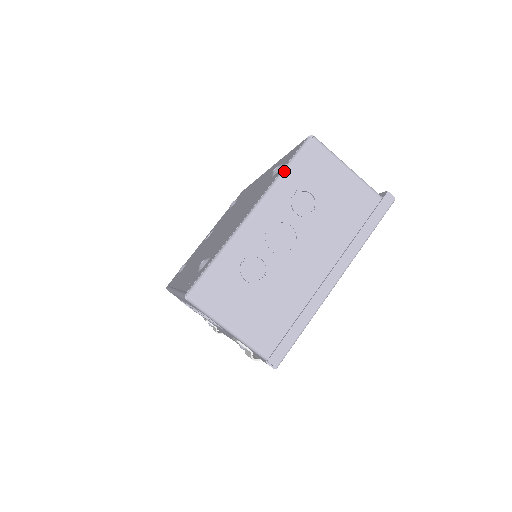
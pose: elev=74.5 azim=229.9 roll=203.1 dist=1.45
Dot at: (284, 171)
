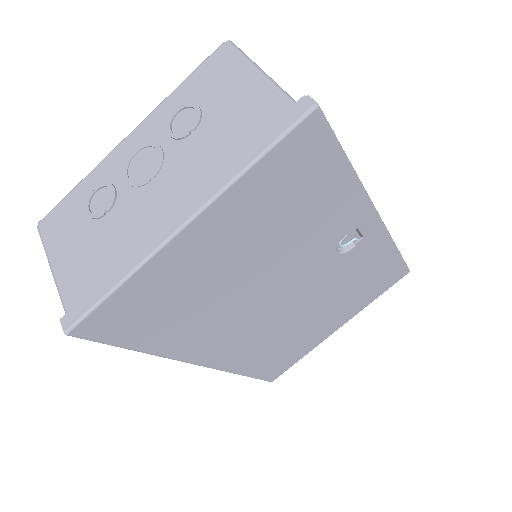
Dot at: occluded
